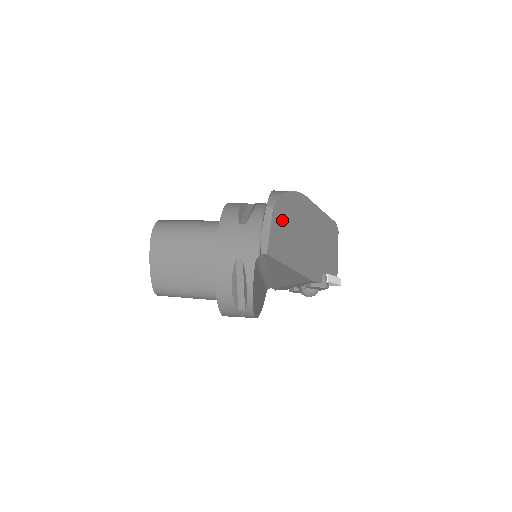
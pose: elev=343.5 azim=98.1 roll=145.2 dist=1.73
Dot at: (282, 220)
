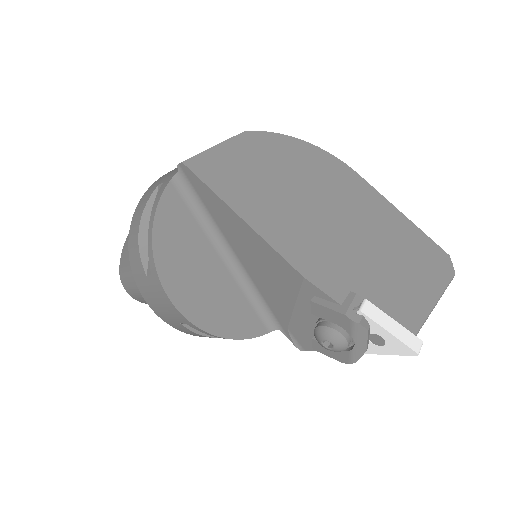
Dot at: (259, 155)
